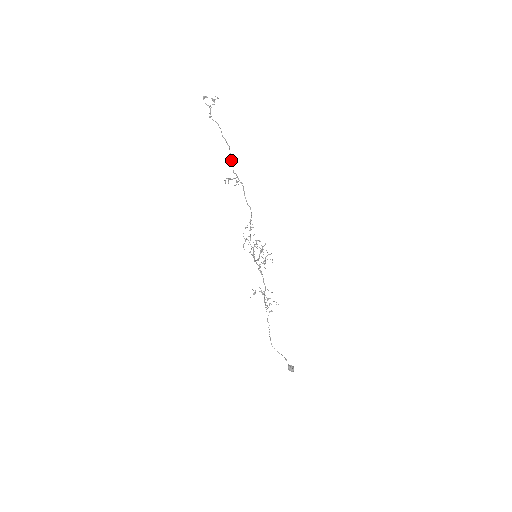
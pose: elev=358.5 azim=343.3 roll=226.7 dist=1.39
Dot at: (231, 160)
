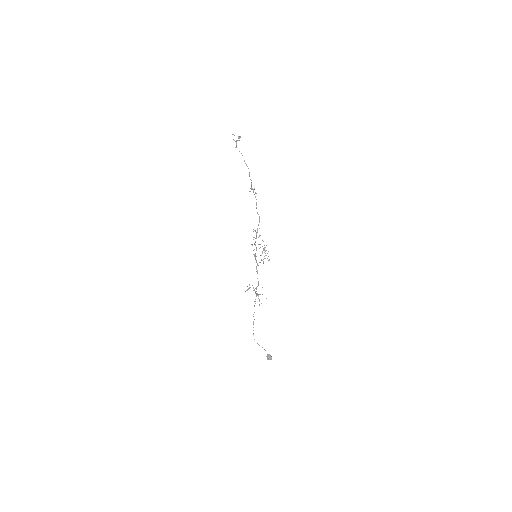
Dot at: (250, 179)
